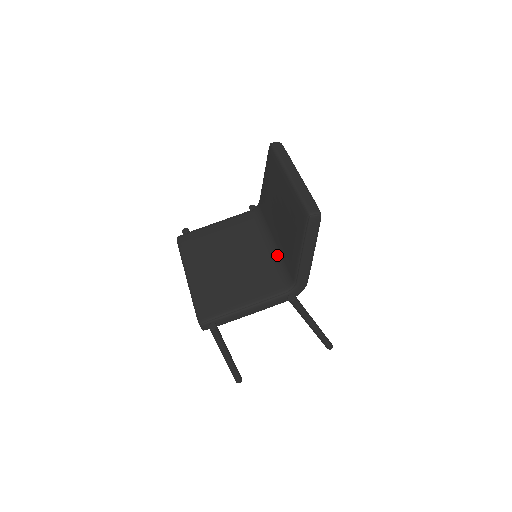
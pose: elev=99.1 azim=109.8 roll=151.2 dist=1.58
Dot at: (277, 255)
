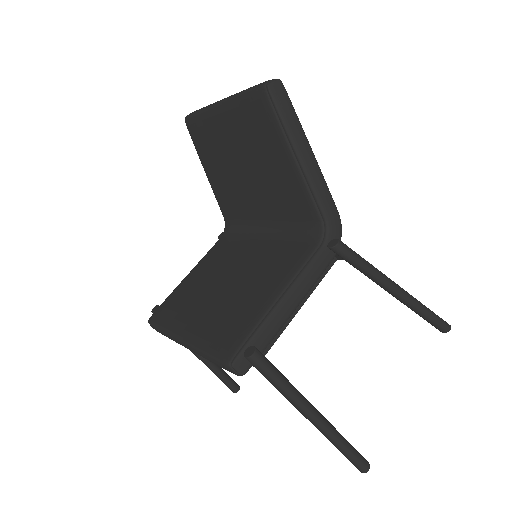
Dot at: (279, 229)
